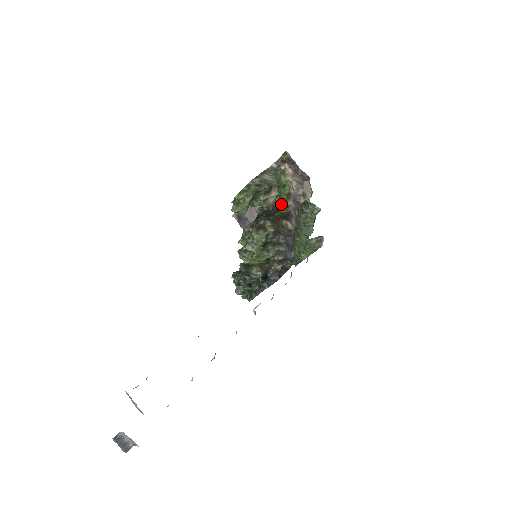
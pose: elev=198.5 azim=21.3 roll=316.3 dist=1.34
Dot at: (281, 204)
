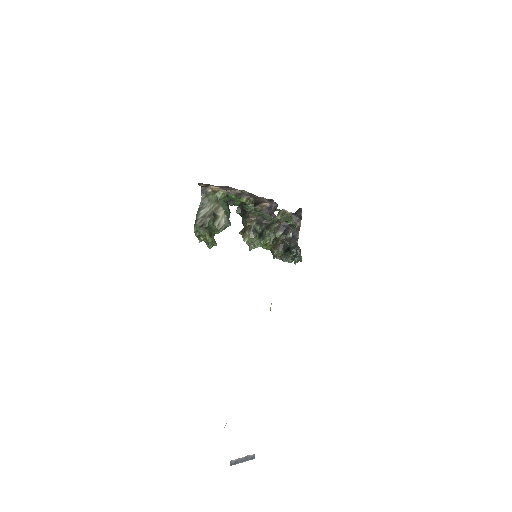
Dot at: occluded
